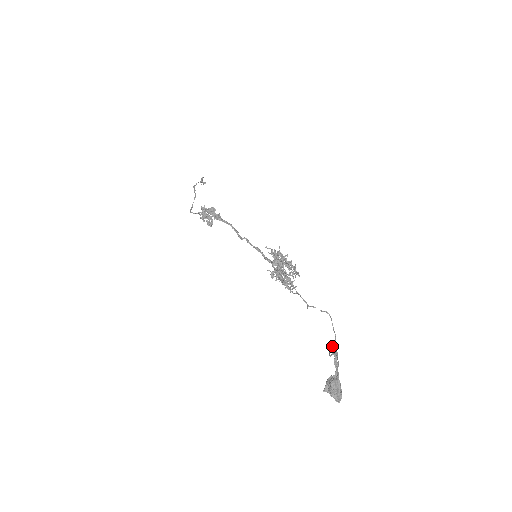
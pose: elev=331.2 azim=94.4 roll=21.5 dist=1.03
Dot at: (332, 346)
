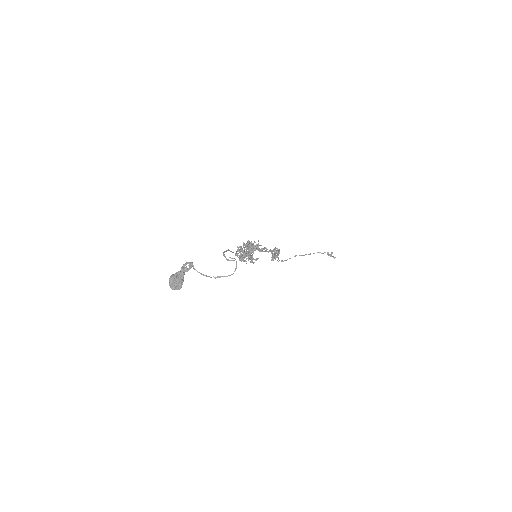
Dot at: (221, 276)
